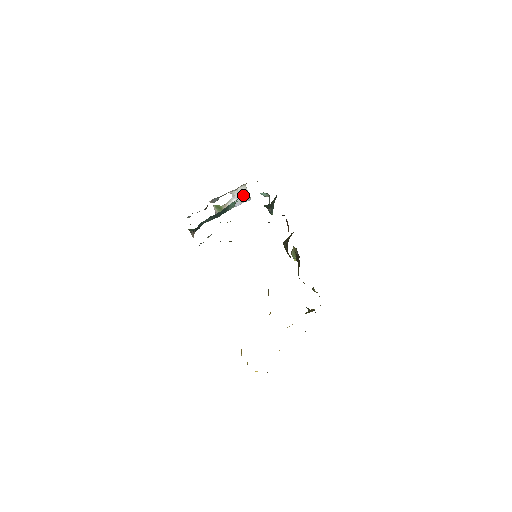
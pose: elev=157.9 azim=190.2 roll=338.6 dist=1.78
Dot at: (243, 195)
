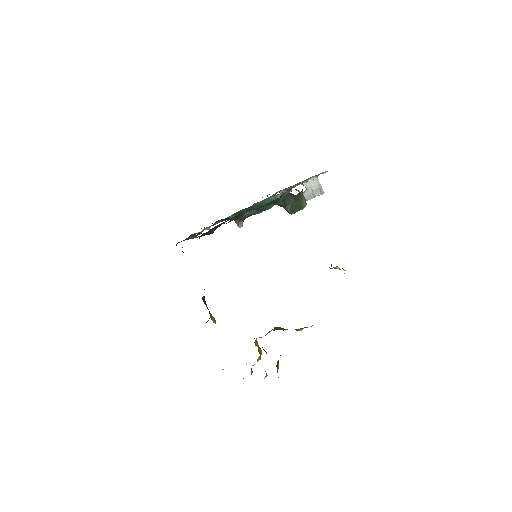
Dot at: (315, 188)
